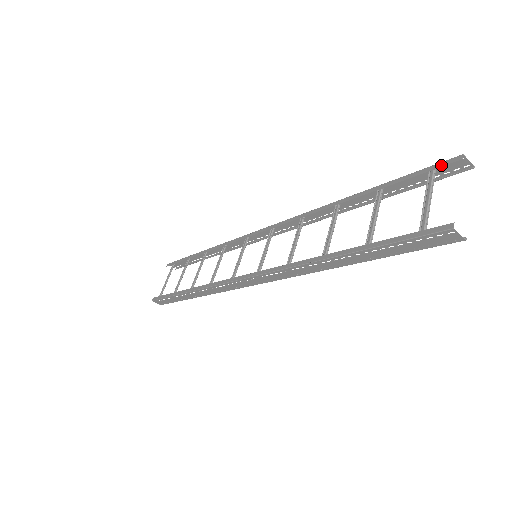
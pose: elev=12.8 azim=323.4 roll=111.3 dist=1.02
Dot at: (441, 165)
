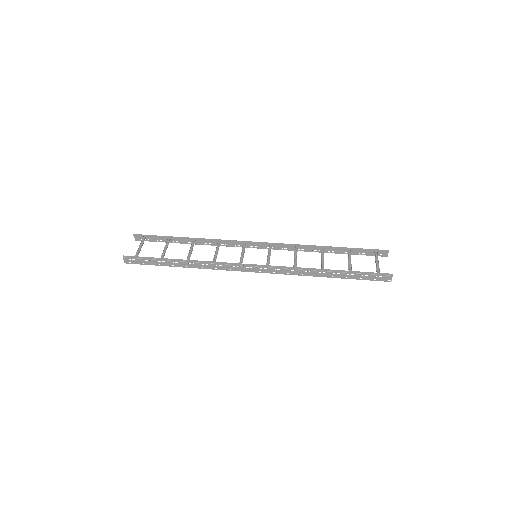
Dot at: (380, 251)
